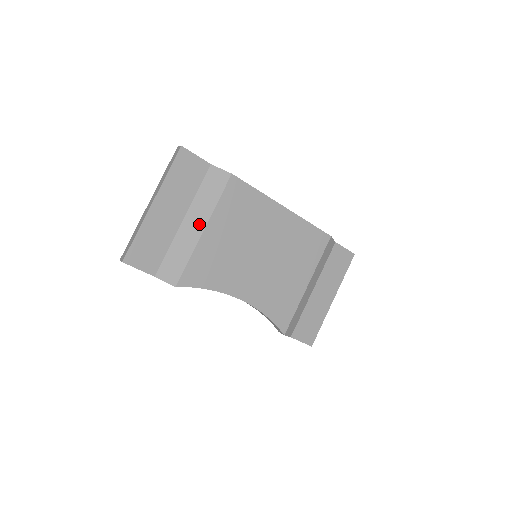
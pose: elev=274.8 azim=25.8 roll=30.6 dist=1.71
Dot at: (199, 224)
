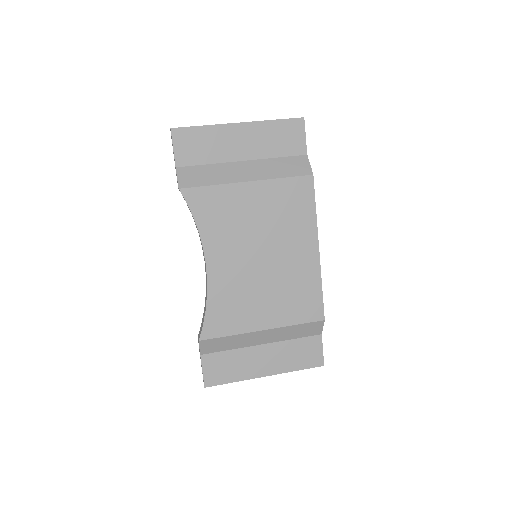
Dot at: (250, 175)
